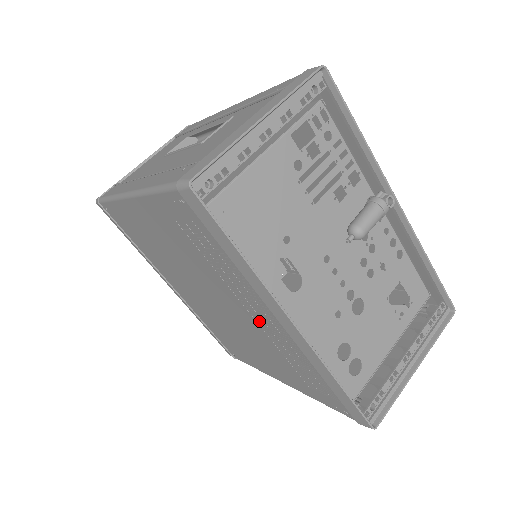
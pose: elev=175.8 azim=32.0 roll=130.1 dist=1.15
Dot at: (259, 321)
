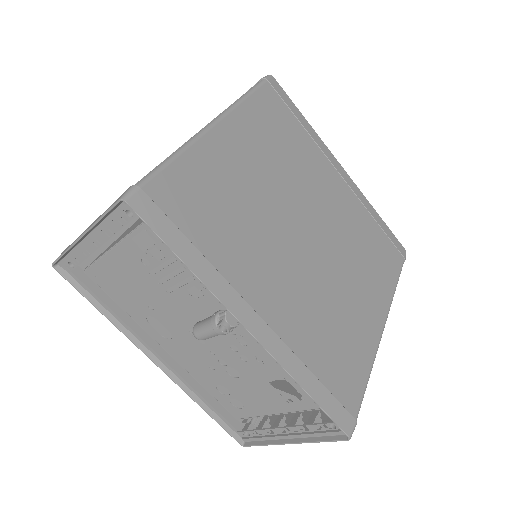
Dot at: occluded
